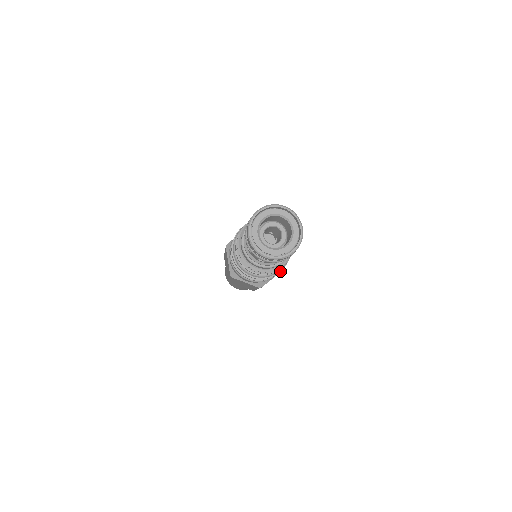
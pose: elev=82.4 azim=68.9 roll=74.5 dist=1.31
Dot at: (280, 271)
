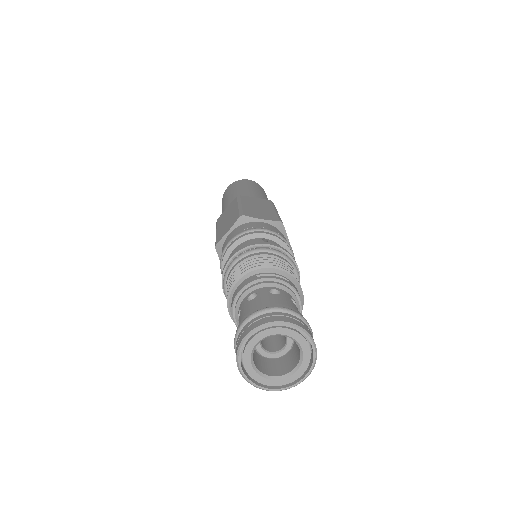
Dot at: occluded
